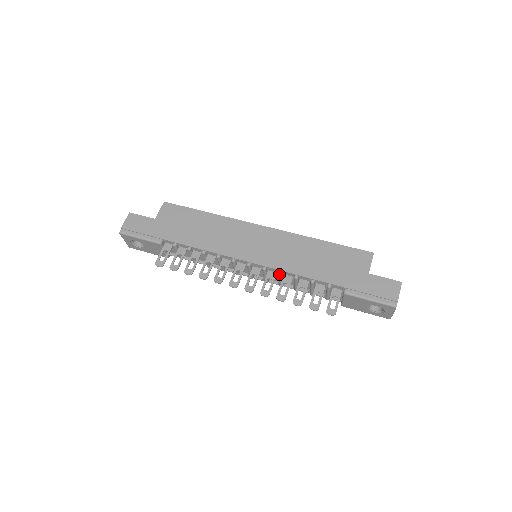
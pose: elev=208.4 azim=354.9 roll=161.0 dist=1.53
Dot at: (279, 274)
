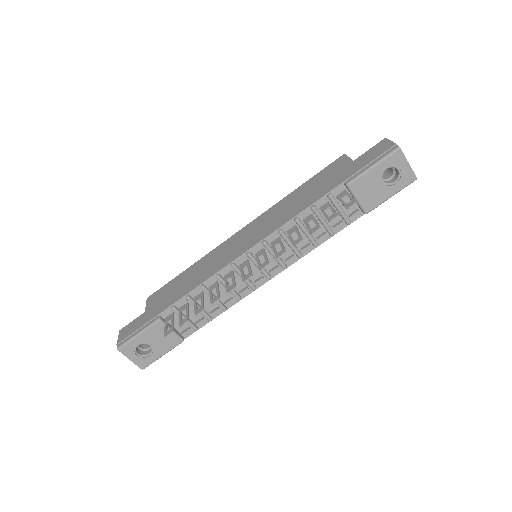
Dot at: (280, 232)
